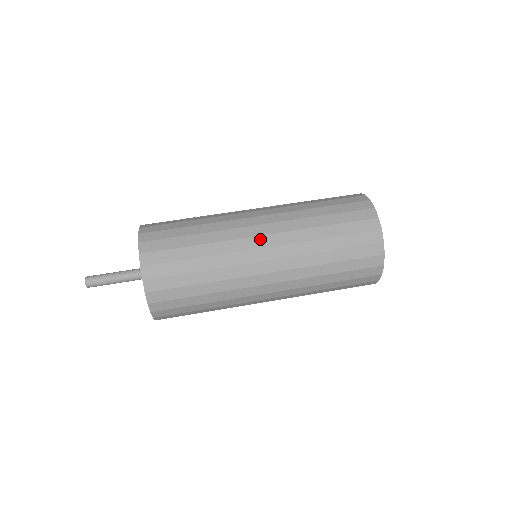
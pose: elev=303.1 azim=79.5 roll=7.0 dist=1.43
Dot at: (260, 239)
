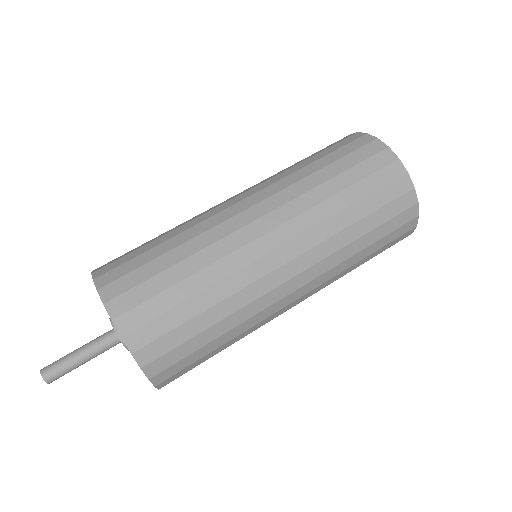
Dot at: (292, 295)
